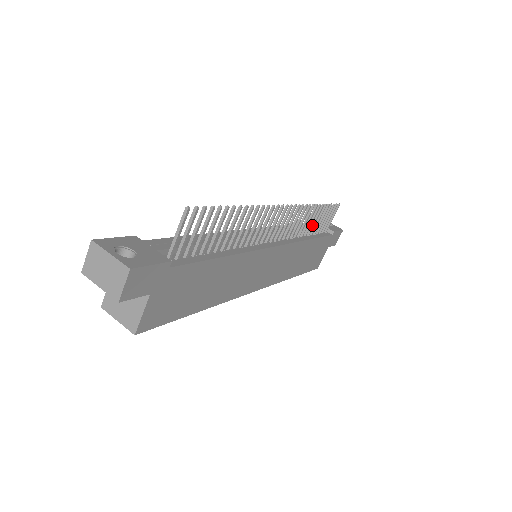
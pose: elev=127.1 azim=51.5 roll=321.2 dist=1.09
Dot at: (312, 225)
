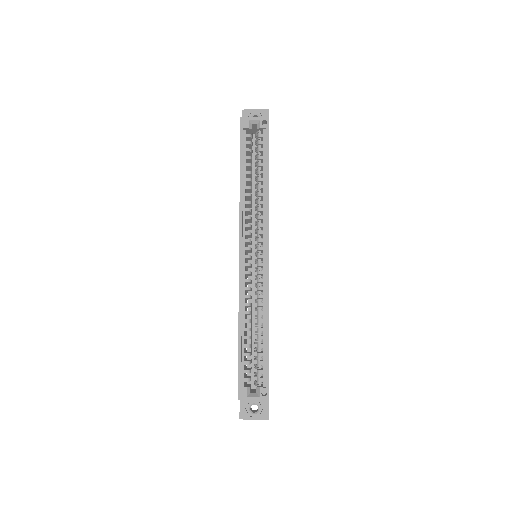
Dot at: occluded
